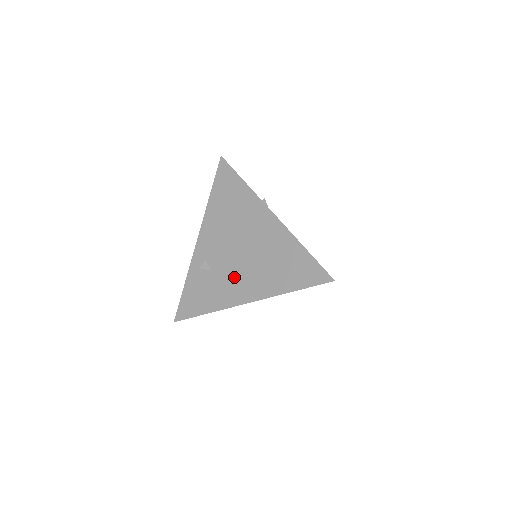
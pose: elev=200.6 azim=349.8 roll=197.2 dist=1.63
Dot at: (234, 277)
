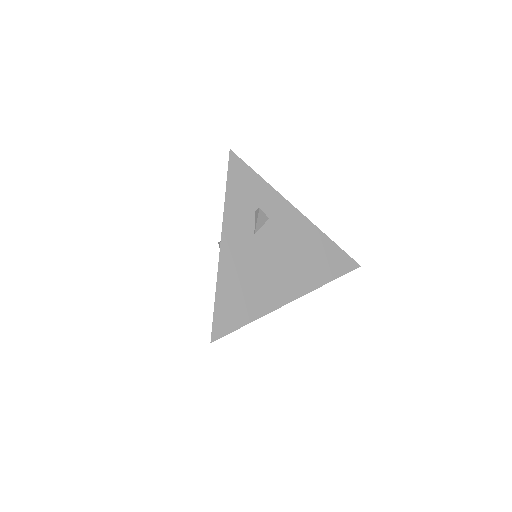
Dot at: occluded
